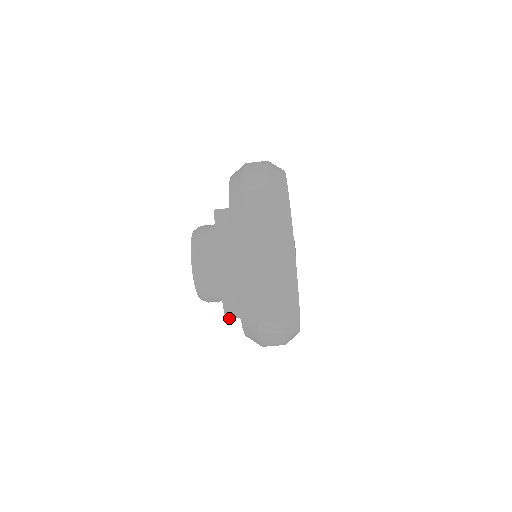
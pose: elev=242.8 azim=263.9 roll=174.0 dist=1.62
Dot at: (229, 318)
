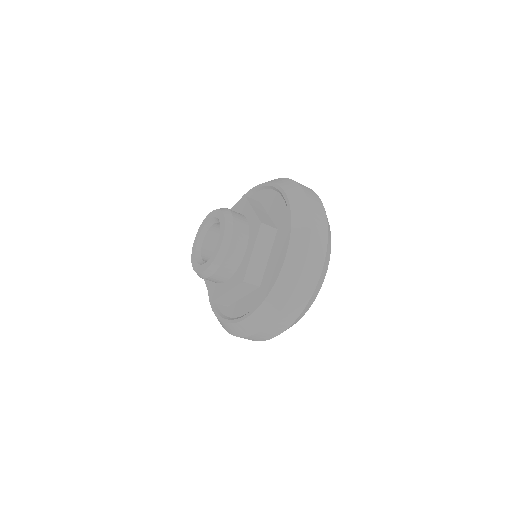
Dot at: occluded
